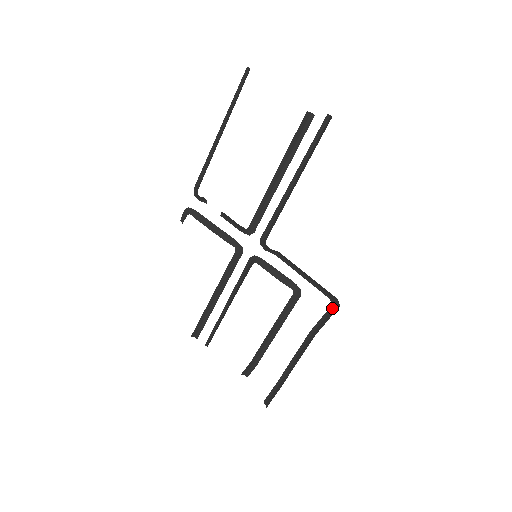
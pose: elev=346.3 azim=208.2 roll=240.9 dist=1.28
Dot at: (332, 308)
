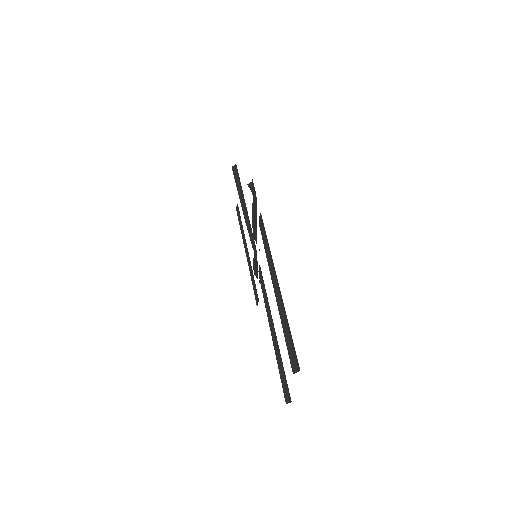
Dot at: (257, 297)
